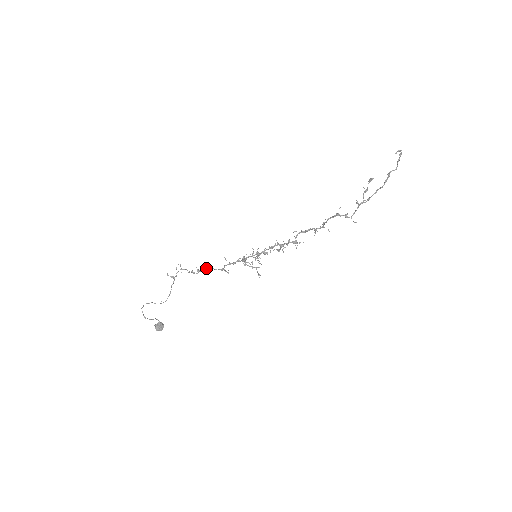
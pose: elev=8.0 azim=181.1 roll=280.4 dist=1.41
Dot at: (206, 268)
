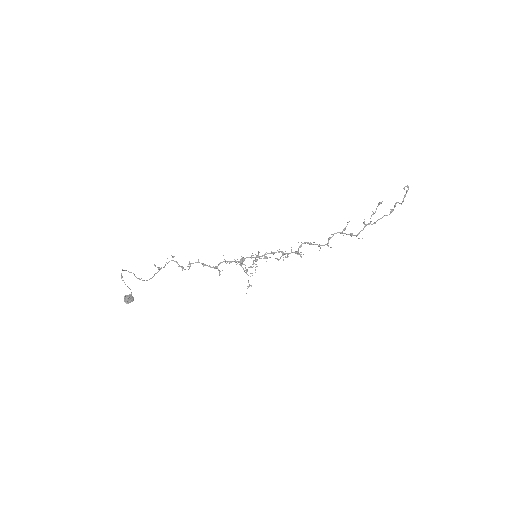
Dot at: occluded
